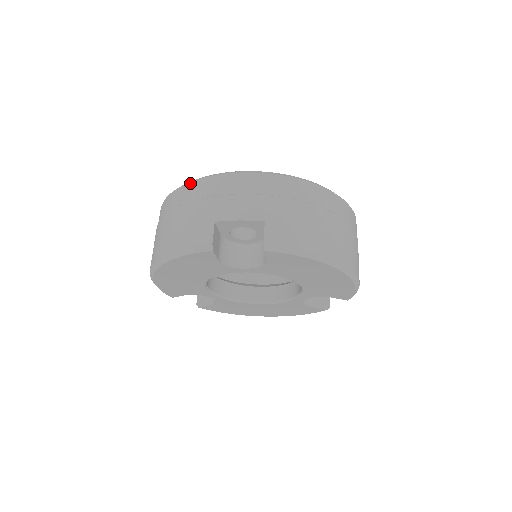
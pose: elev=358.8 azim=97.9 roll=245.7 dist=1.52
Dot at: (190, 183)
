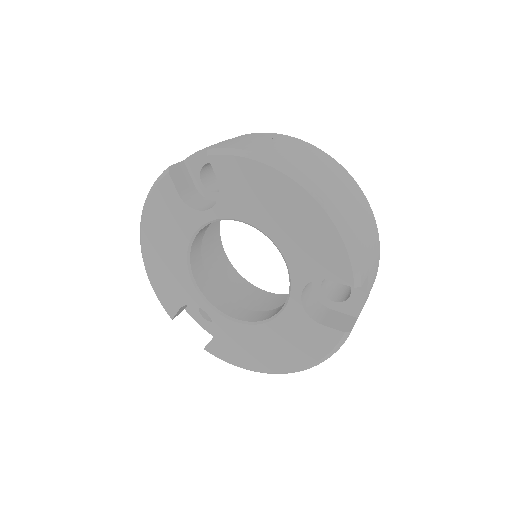
Dot at: occluded
